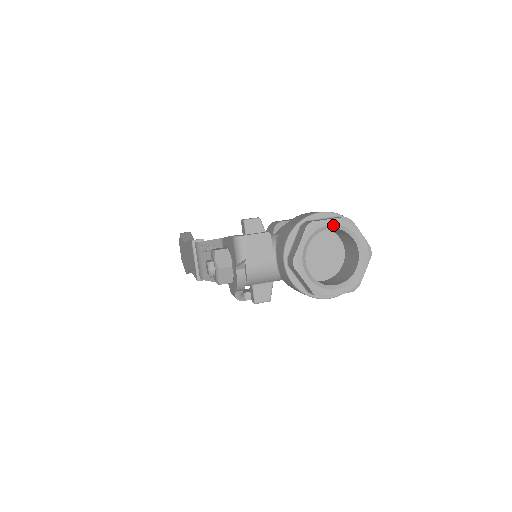
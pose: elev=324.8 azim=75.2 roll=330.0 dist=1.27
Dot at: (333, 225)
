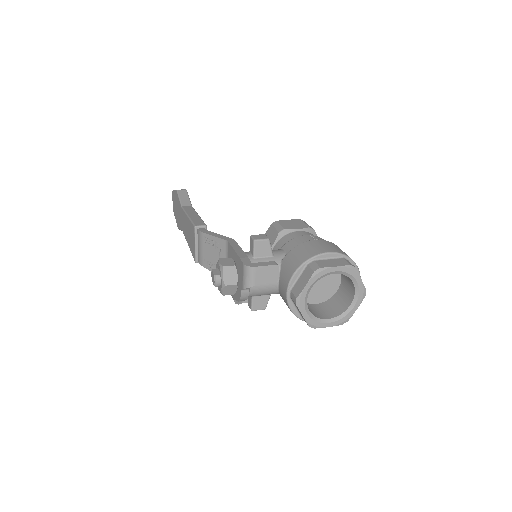
Dot at: (338, 271)
